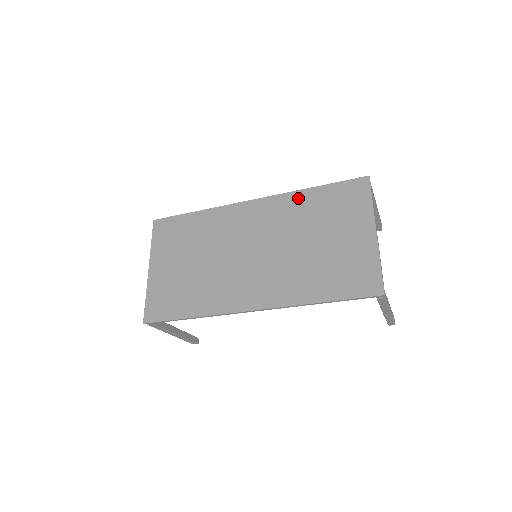
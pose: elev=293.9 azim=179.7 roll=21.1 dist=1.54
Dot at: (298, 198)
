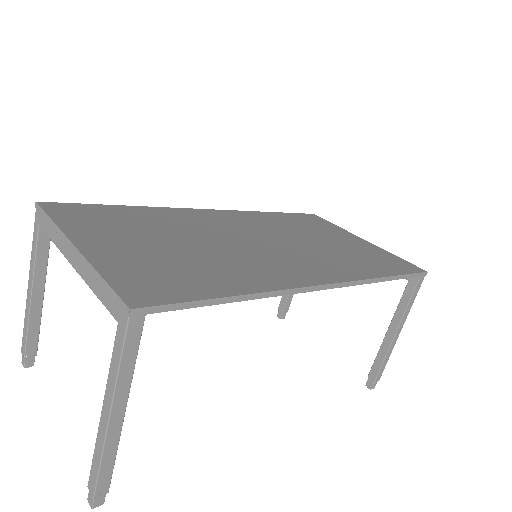
Dot at: (265, 215)
